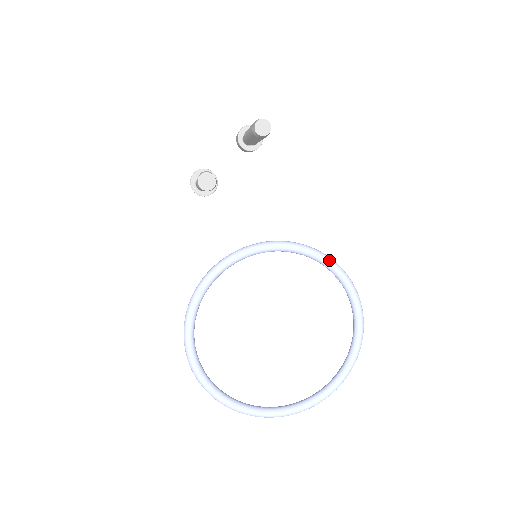
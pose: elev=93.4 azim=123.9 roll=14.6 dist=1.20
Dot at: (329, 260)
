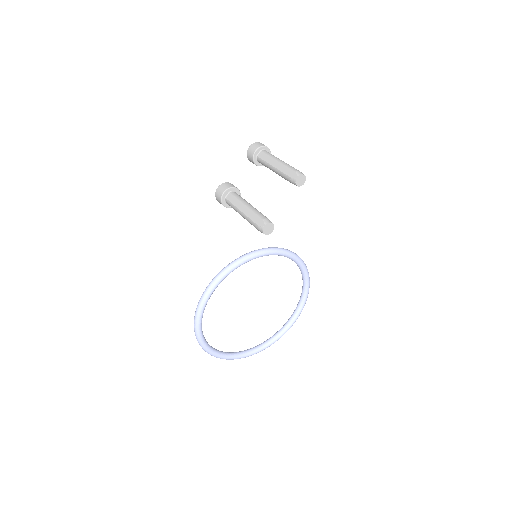
Dot at: (302, 261)
